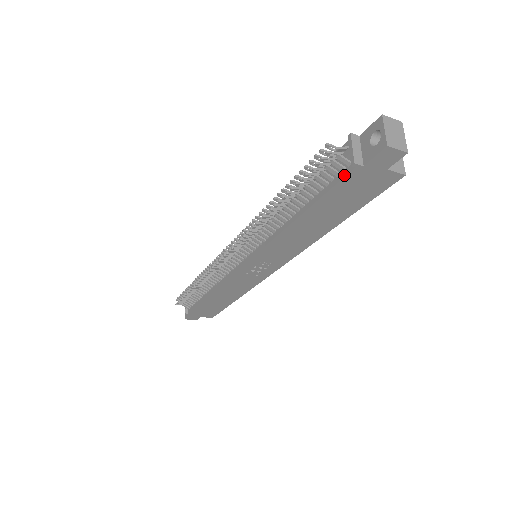
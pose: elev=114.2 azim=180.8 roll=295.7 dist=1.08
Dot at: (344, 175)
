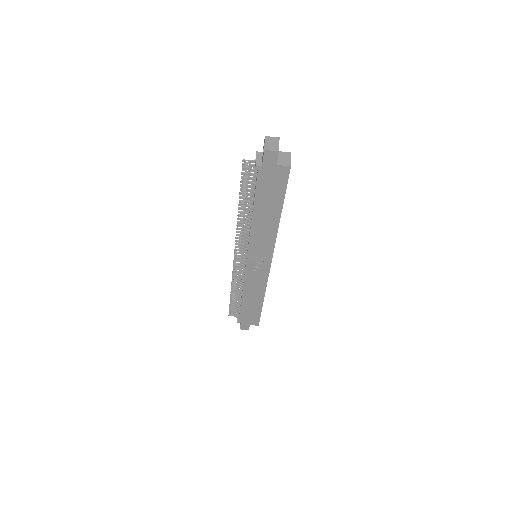
Dot at: (257, 175)
